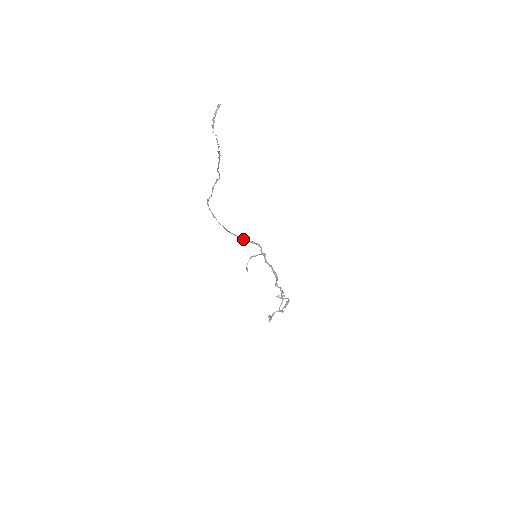
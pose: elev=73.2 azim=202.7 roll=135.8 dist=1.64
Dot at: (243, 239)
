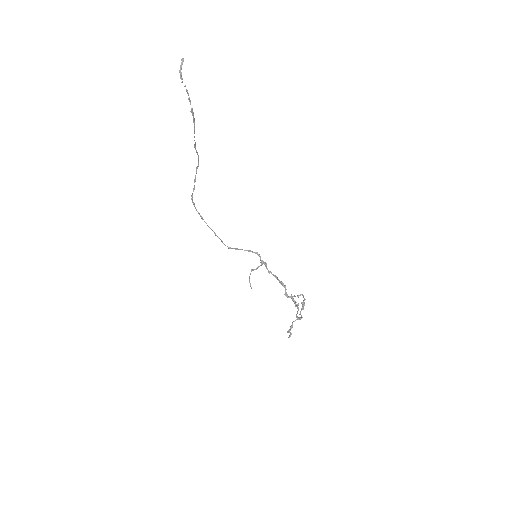
Dot at: (238, 249)
